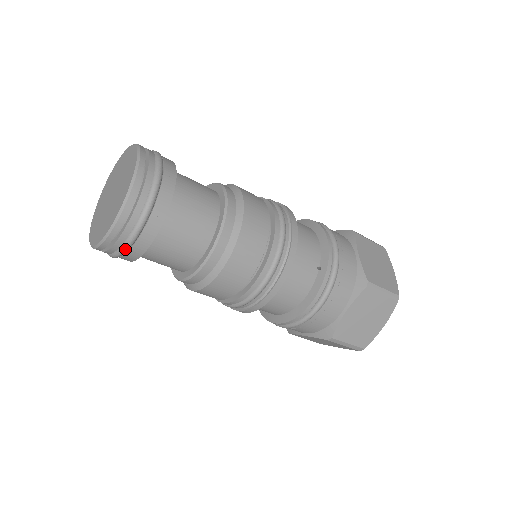
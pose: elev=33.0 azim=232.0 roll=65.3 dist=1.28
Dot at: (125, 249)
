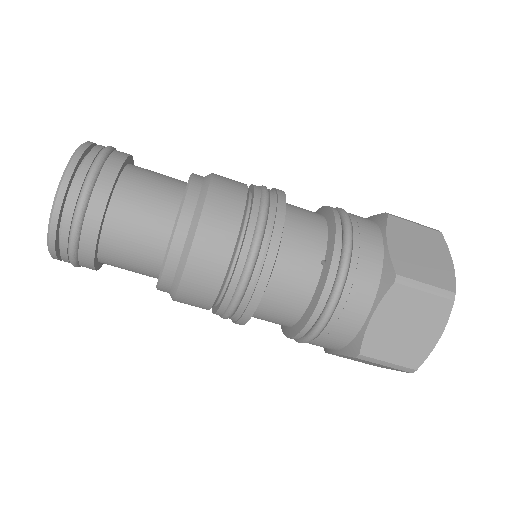
Dot at: (72, 254)
